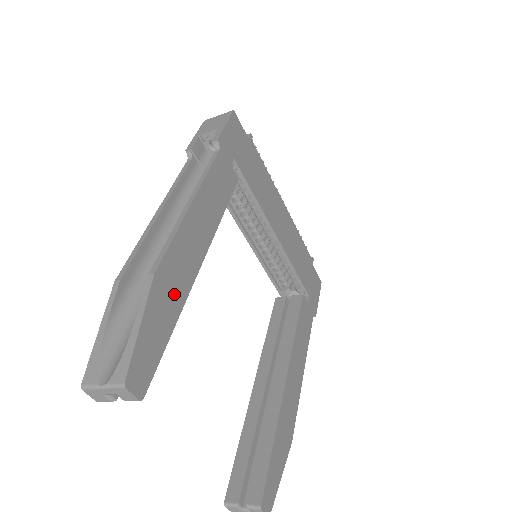
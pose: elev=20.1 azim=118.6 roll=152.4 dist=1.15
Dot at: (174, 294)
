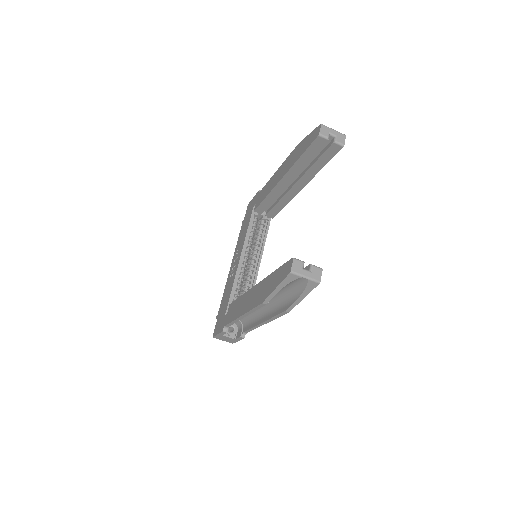
Dot at: occluded
